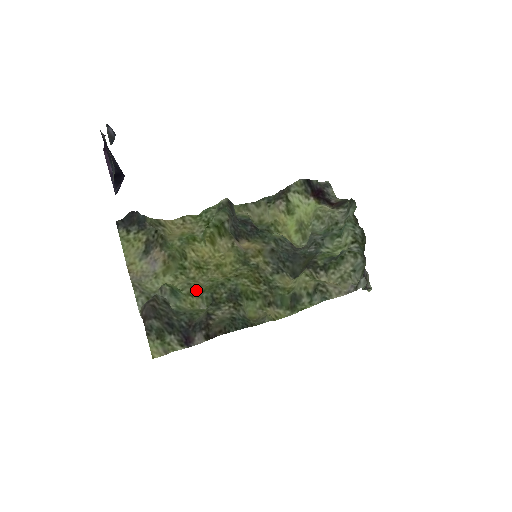
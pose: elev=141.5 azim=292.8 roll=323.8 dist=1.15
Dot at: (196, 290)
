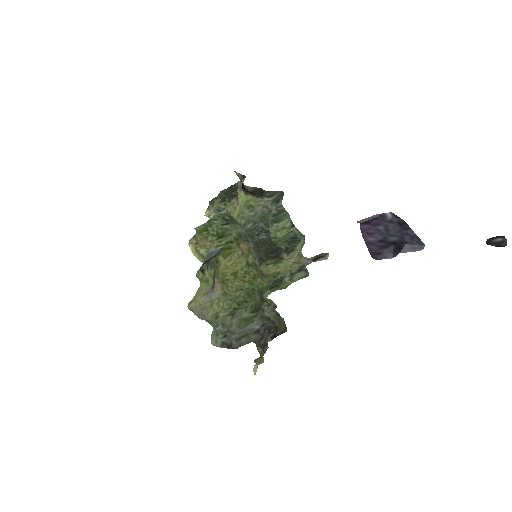
Dot at: (238, 303)
